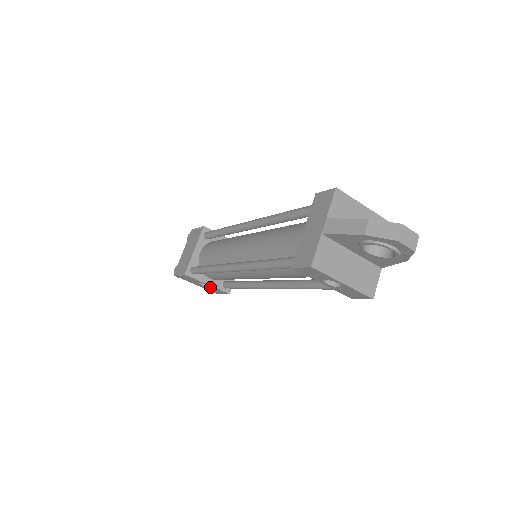
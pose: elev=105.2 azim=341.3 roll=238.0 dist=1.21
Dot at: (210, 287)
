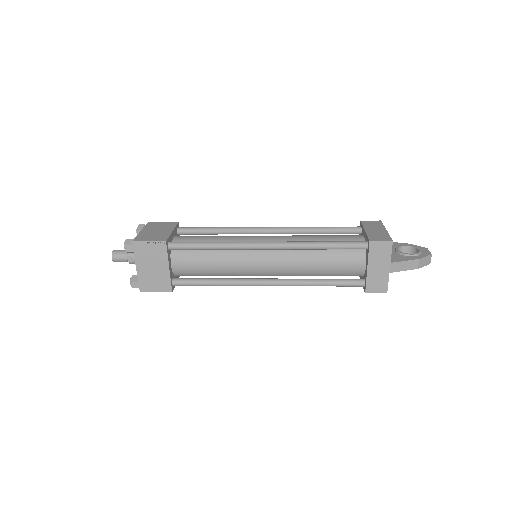
Dot at: occluded
